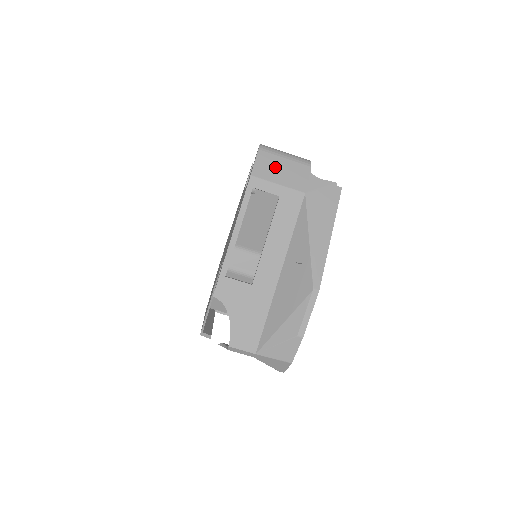
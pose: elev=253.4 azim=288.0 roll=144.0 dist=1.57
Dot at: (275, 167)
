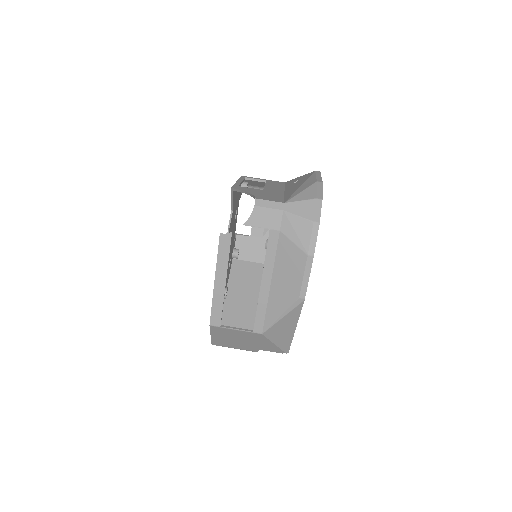
Dot at: occluded
